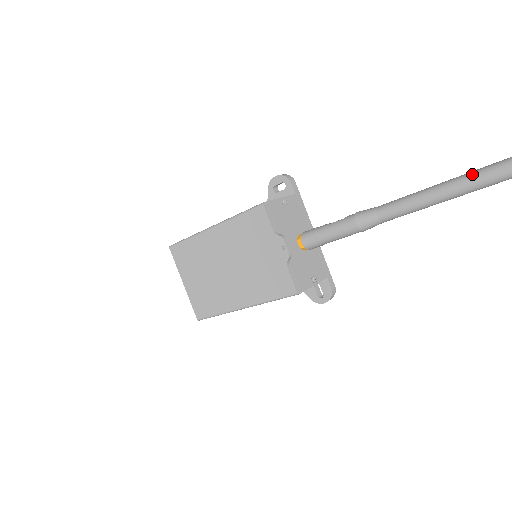
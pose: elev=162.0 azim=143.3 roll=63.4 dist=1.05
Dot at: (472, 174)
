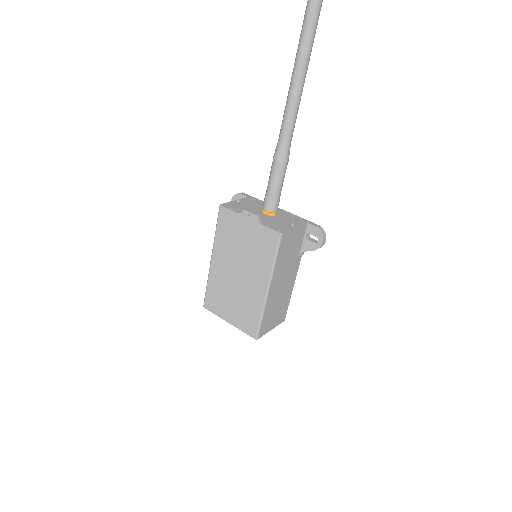
Dot at: (294, 65)
